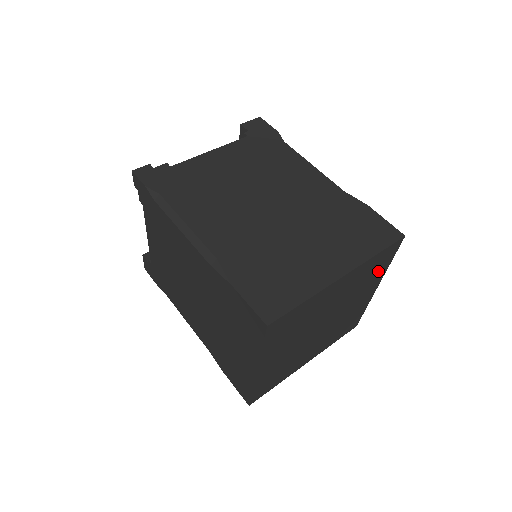
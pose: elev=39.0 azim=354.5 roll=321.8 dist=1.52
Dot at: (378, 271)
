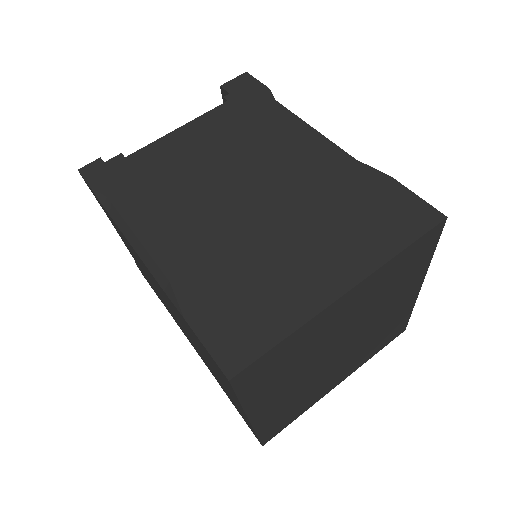
Dot at: (414, 268)
